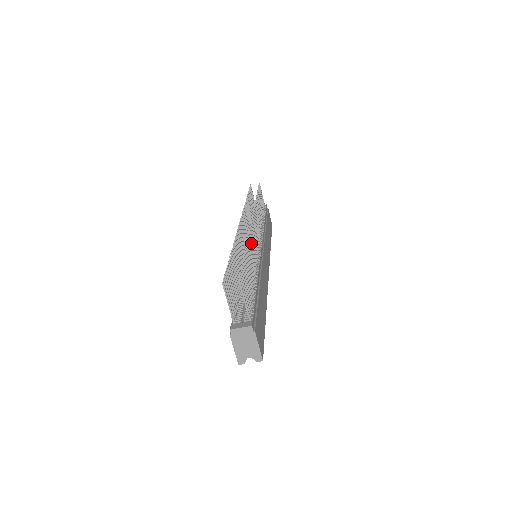
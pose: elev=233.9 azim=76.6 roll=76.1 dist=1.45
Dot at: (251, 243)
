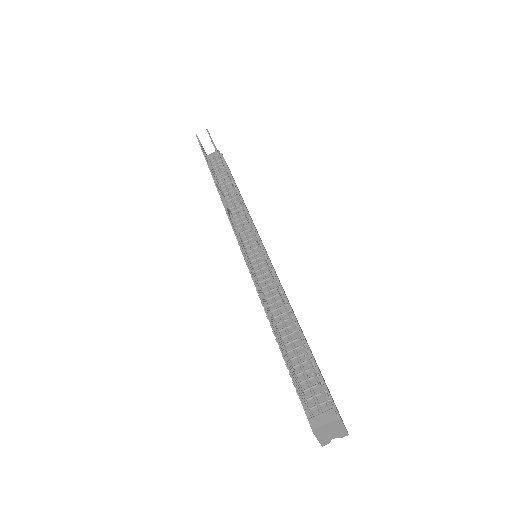
Dot at: occluded
